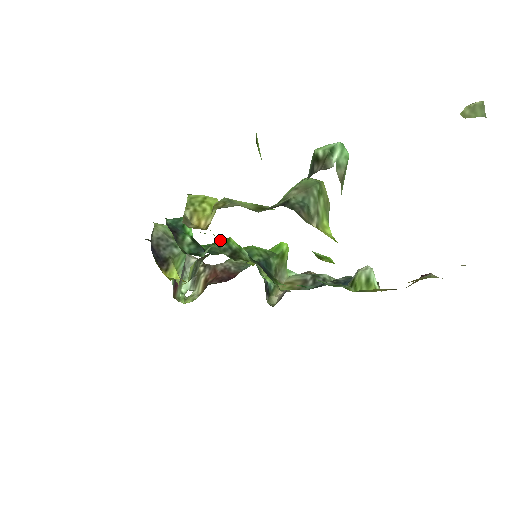
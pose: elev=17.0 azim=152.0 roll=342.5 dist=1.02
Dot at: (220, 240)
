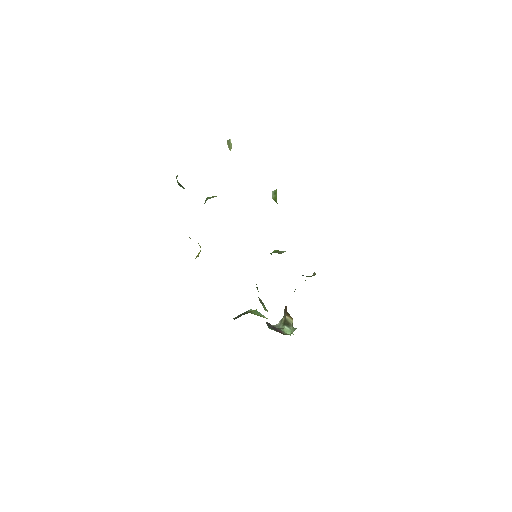
Dot at: occluded
